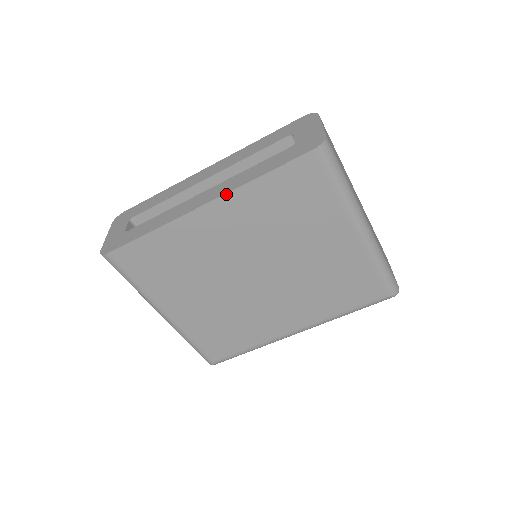
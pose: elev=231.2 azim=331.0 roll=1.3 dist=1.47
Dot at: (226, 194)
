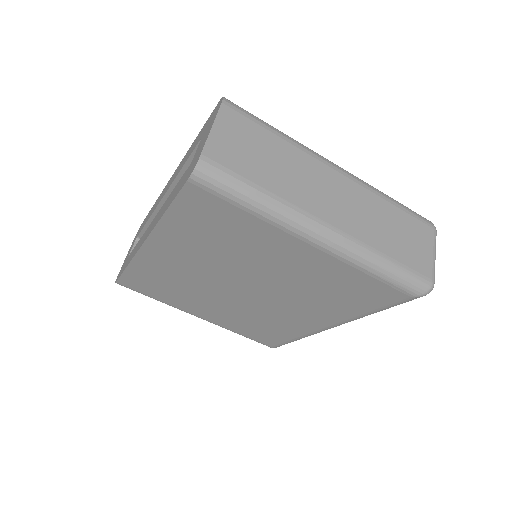
Dot at: (151, 233)
